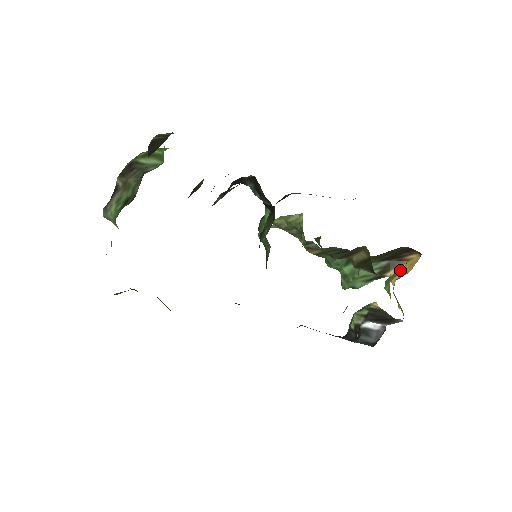
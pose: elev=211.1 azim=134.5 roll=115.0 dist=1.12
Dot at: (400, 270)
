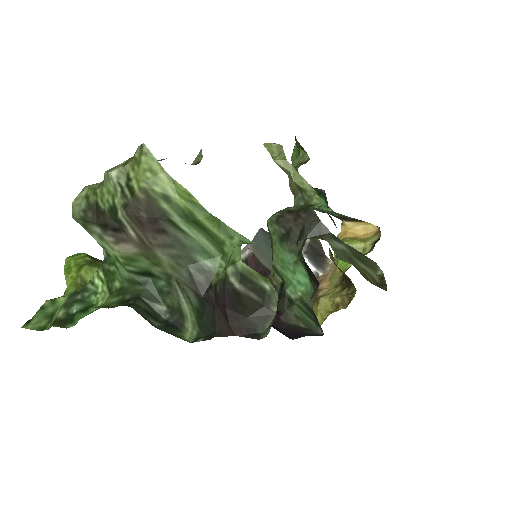
Dot at: (358, 248)
